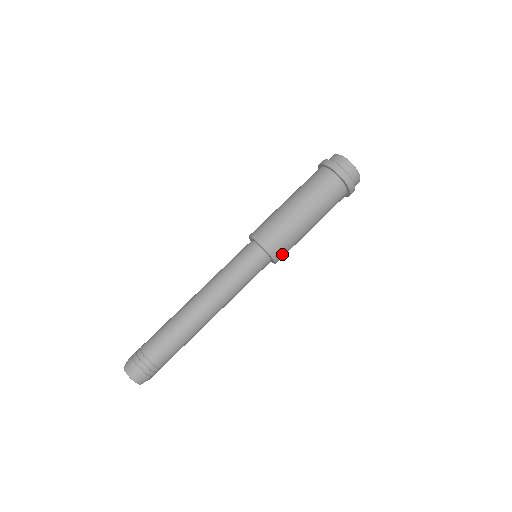
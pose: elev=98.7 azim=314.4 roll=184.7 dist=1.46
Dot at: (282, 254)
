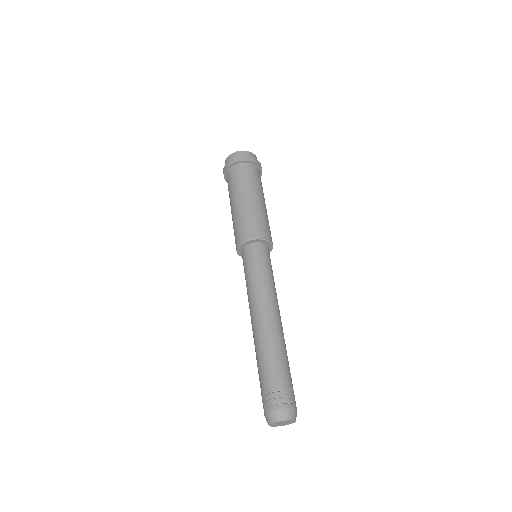
Dot at: occluded
